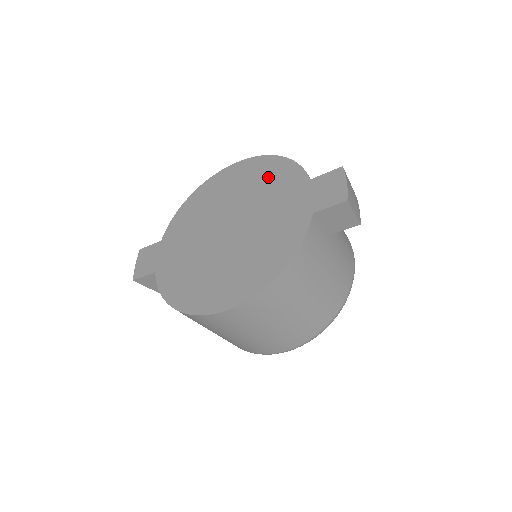
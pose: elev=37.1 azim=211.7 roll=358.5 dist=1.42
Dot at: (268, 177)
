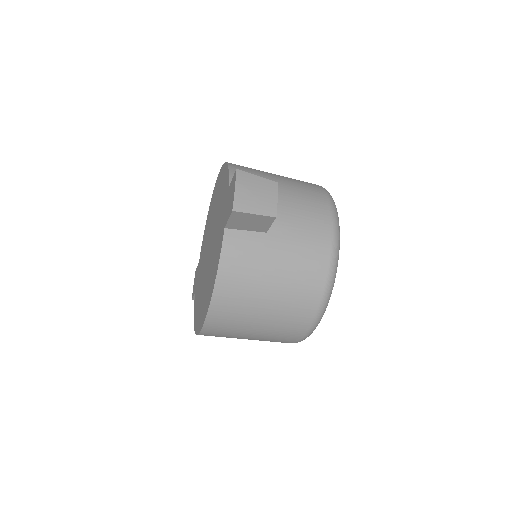
Dot at: (221, 189)
